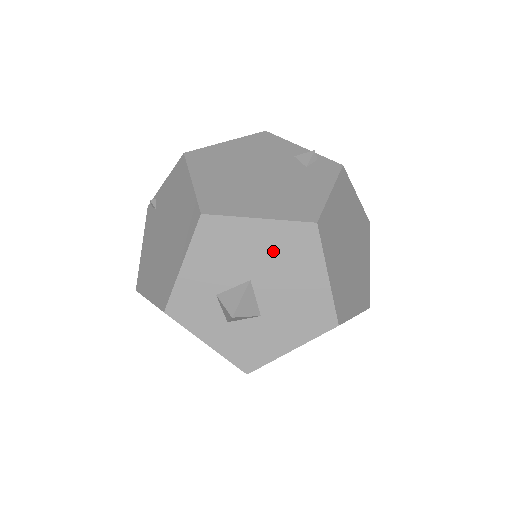
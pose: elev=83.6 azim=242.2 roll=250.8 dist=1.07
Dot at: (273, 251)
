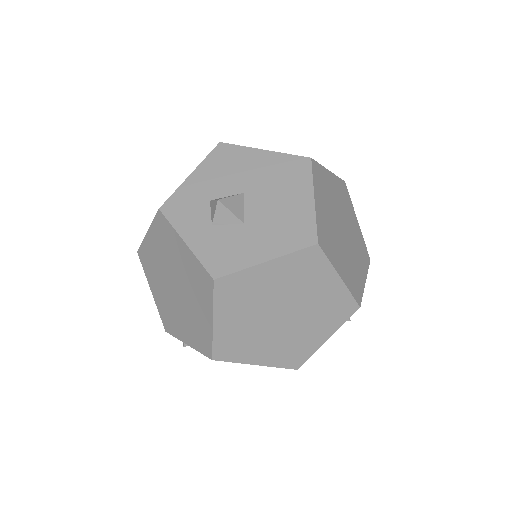
Dot at: (270, 173)
